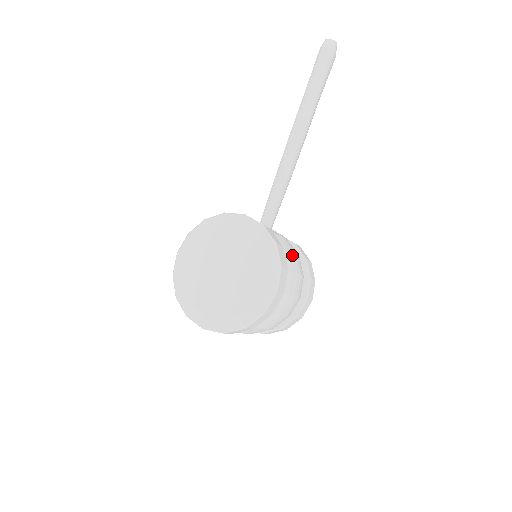
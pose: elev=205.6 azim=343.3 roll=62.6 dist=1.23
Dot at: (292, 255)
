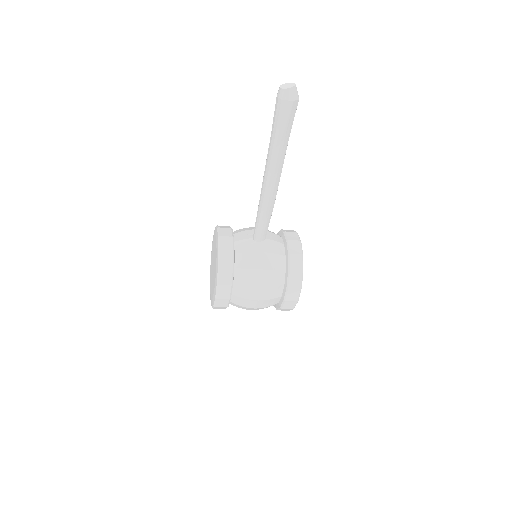
Dot at: (253, 271)
